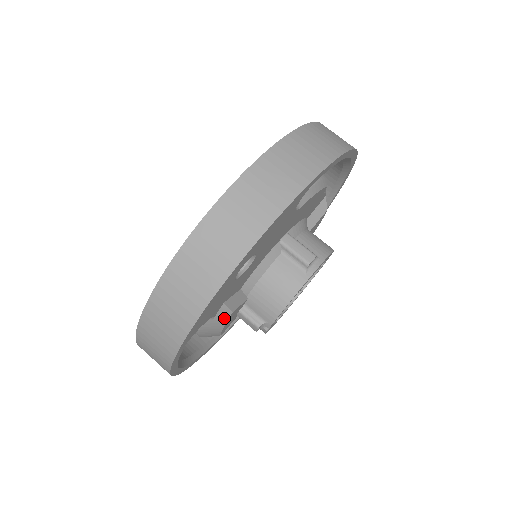
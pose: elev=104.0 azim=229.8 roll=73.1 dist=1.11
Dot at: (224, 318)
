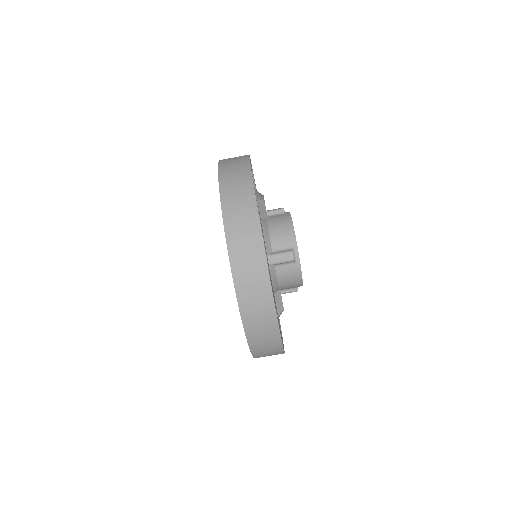
Dot at: occluded
